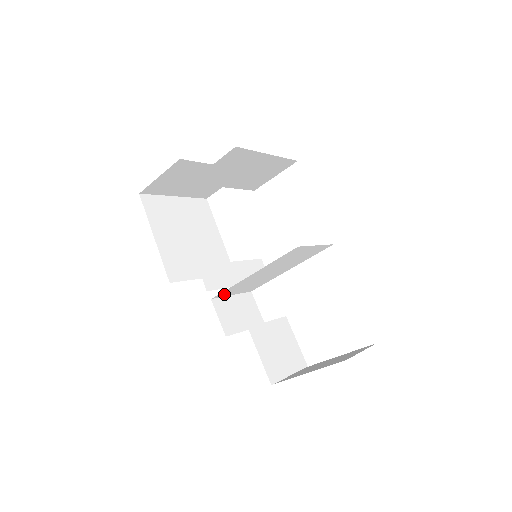
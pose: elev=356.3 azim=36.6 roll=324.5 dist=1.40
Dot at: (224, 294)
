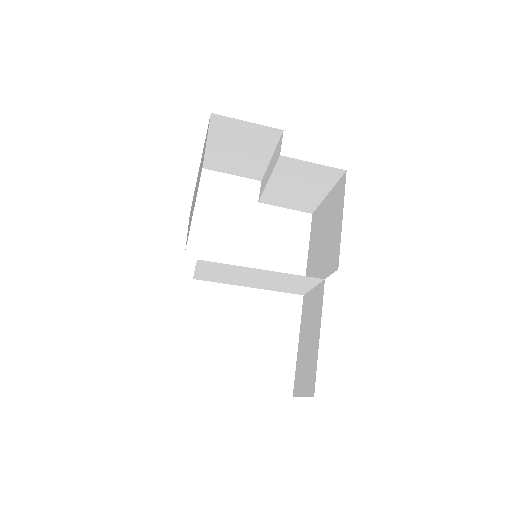
Dot at: (205, 264)
